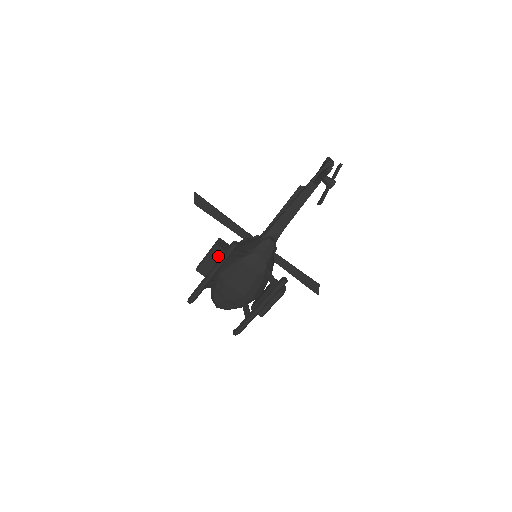
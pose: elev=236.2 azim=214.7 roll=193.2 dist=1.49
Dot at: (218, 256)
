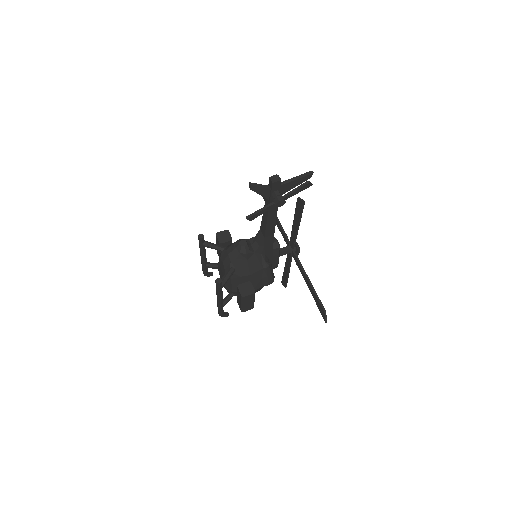
Dot at: (218, 244)
